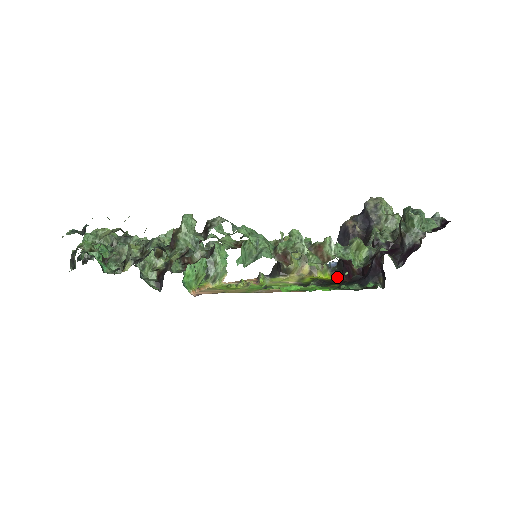
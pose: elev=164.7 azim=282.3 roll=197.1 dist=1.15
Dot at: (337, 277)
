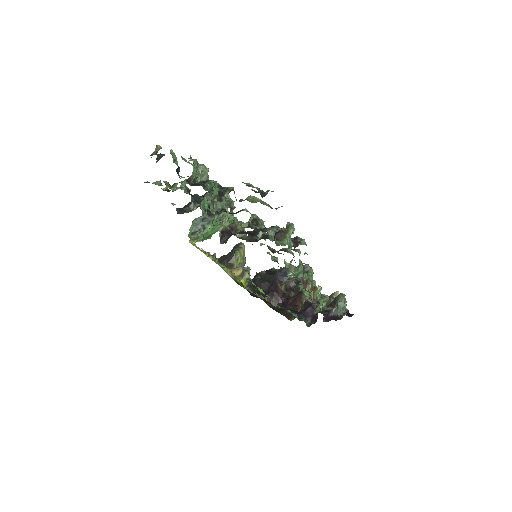
Dot at: occluded
